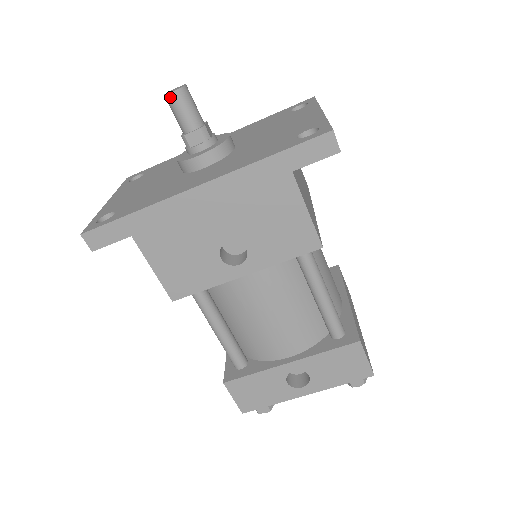
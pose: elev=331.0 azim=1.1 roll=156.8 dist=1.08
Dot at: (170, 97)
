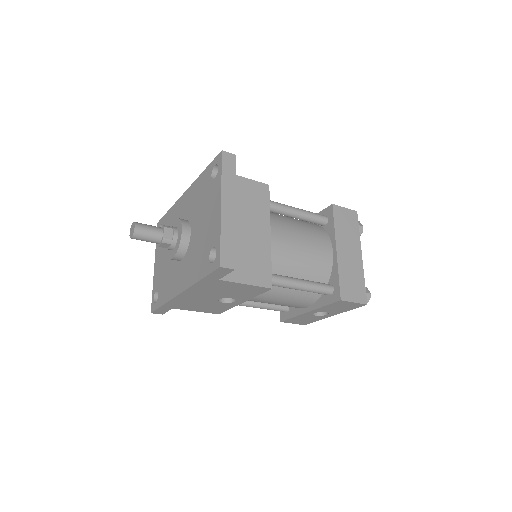
Dot at: occluded
